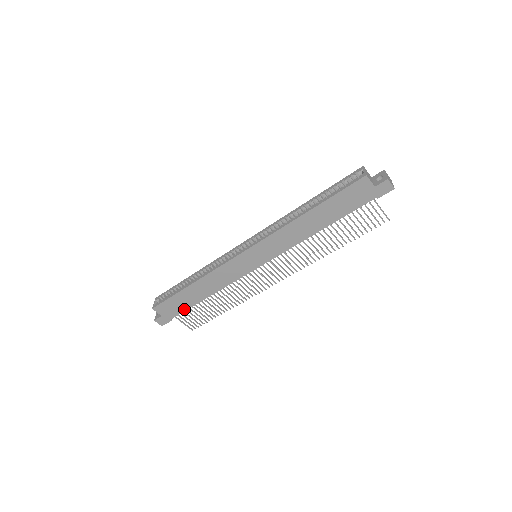
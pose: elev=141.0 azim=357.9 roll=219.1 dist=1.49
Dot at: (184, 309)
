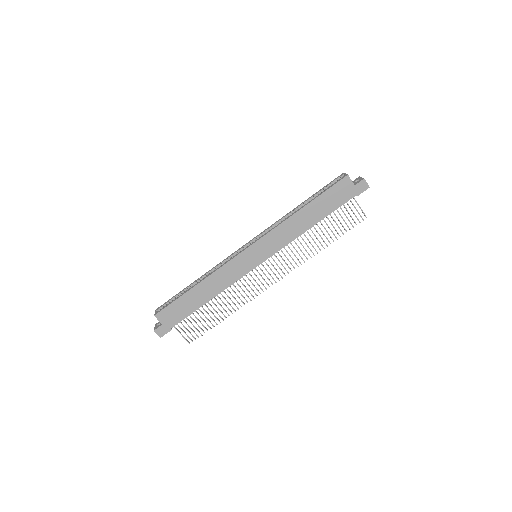
Dot at: (185, 315)
